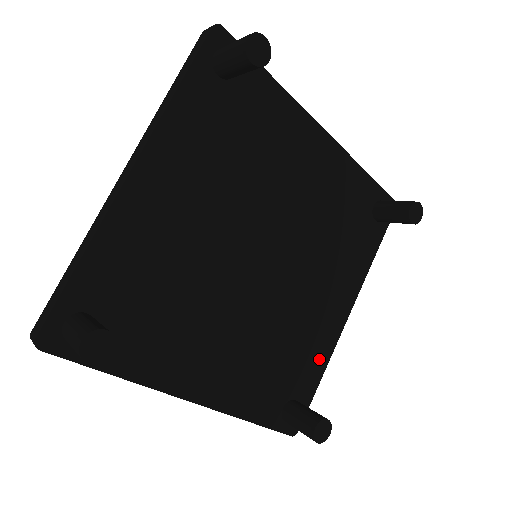
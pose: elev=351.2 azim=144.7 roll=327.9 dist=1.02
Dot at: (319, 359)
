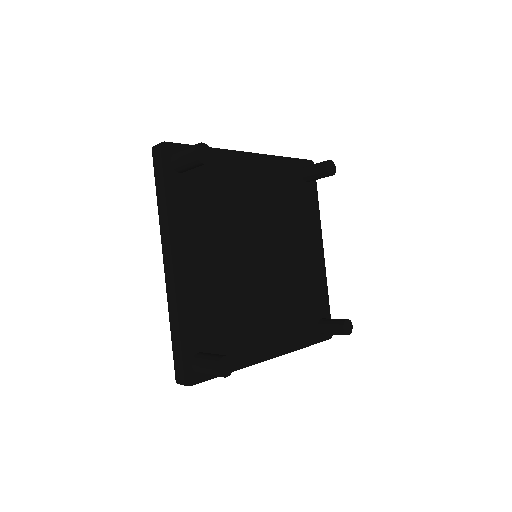
Dot at: (321, 287)
